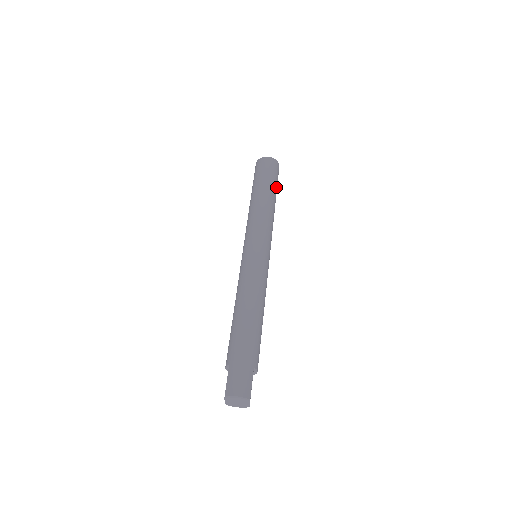
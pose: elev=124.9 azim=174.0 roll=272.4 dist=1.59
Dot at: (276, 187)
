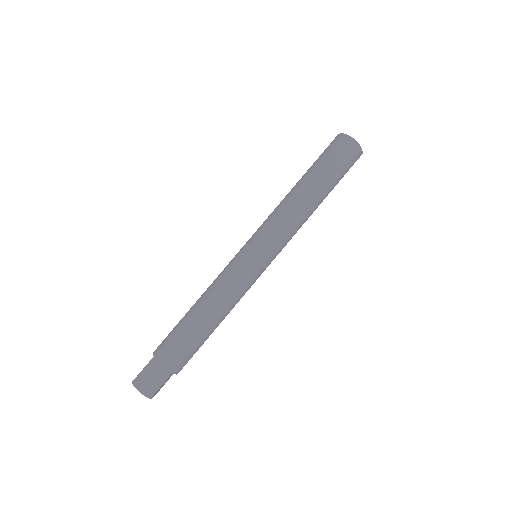
Dot at: (335, 183)
